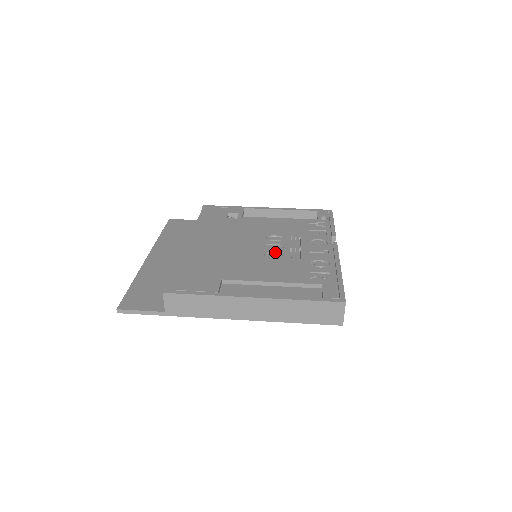
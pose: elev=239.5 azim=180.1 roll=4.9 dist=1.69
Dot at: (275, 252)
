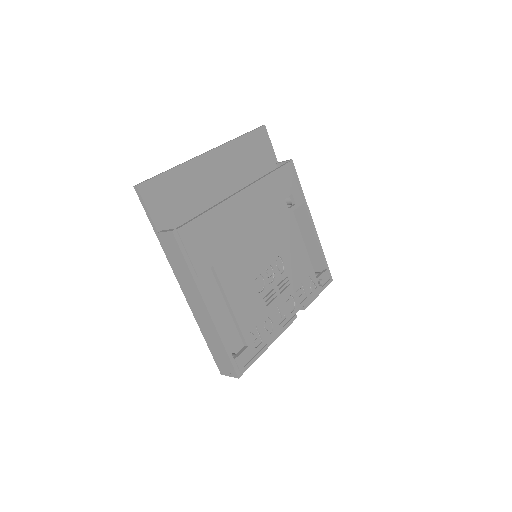
Dot at: (265, 279)
